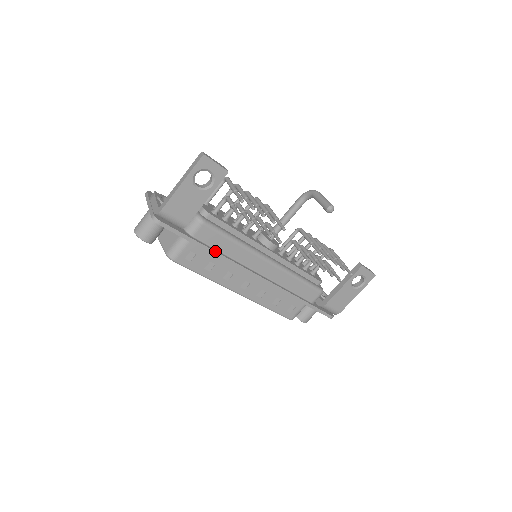
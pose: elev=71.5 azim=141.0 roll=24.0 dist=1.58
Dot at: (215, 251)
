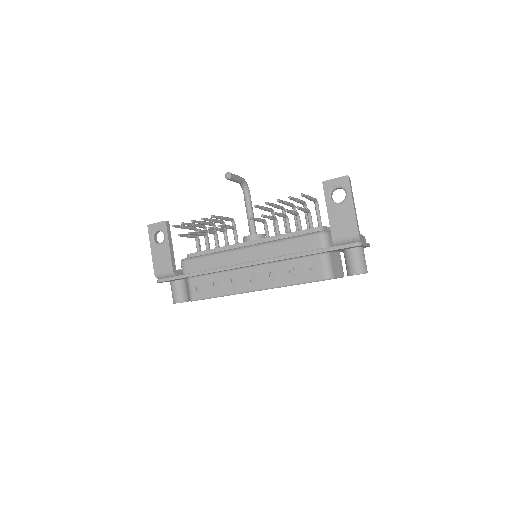
Dot at: (202, 271)
